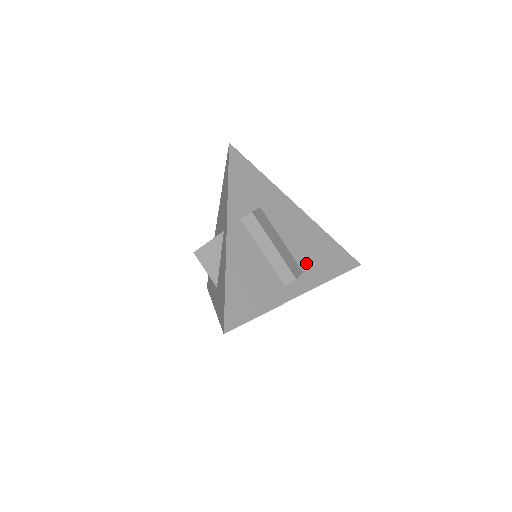
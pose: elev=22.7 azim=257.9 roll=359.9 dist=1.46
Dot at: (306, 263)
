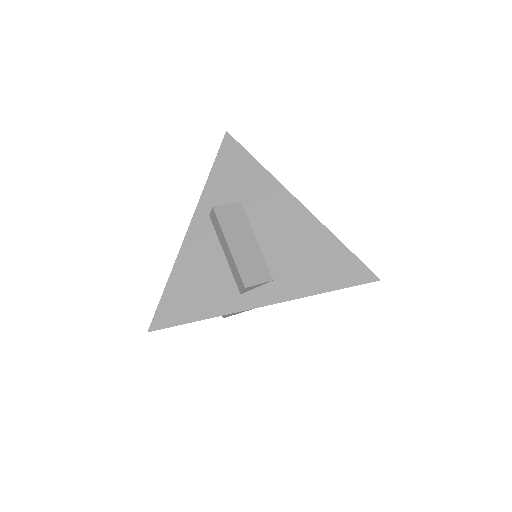
Dot at: (282, 270)
